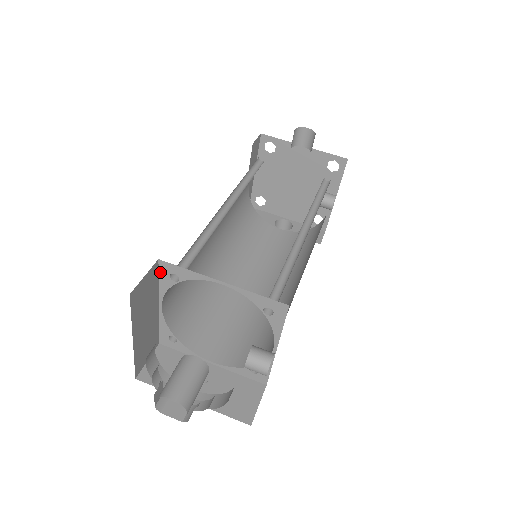
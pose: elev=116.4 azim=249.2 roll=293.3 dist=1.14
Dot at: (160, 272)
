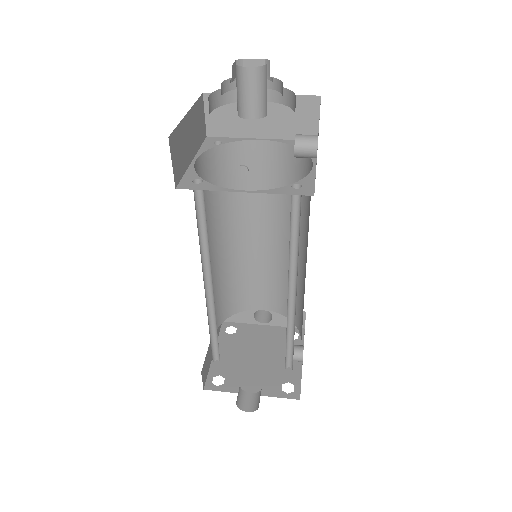
Dot at: (205, 142)
